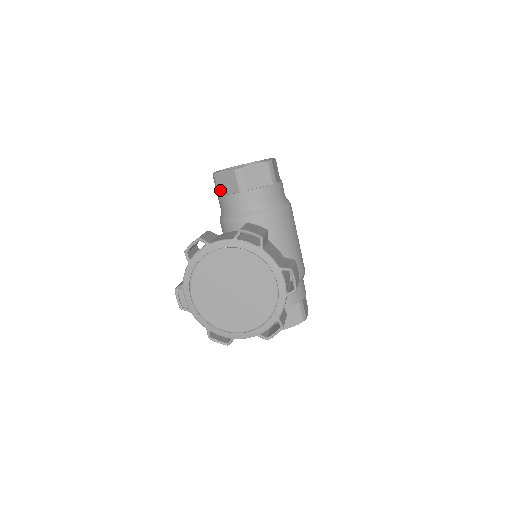
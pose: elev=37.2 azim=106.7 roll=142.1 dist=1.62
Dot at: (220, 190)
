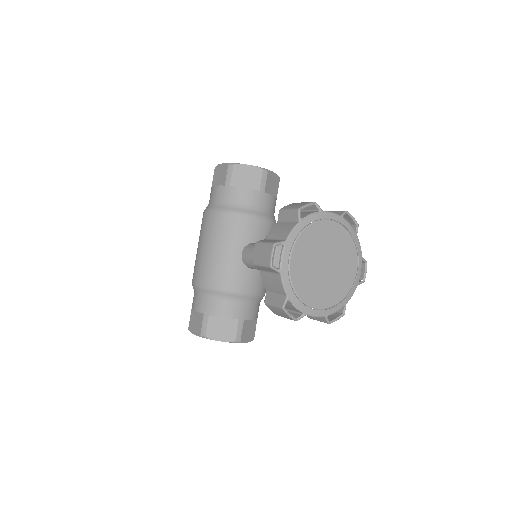
Dot at: (234, 181)
